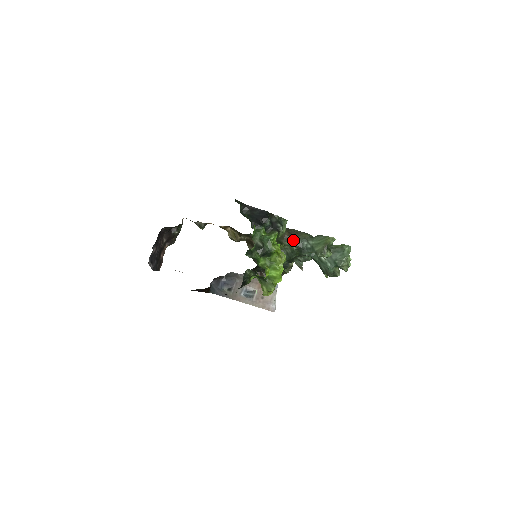
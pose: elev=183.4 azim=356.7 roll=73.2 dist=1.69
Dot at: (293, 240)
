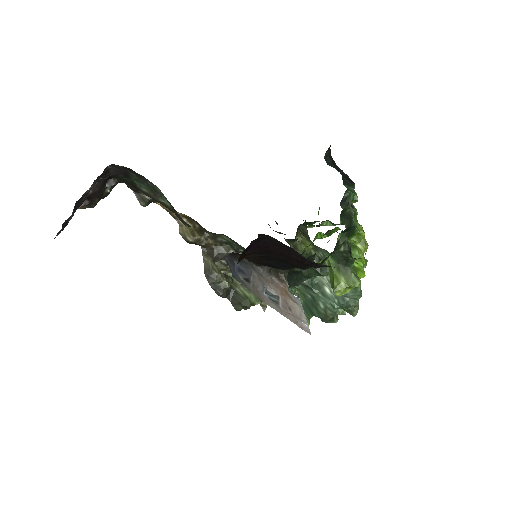
Dot at: (314, 249)
